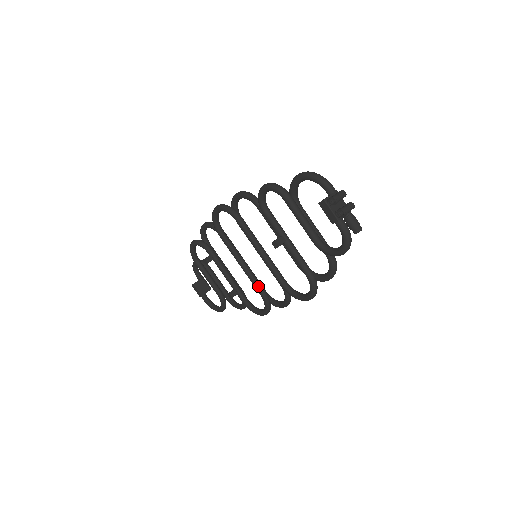
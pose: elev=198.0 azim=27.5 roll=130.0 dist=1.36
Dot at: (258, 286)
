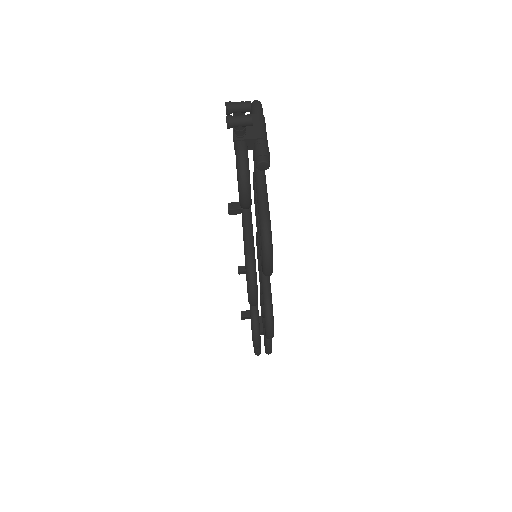
Dot at: occluded
